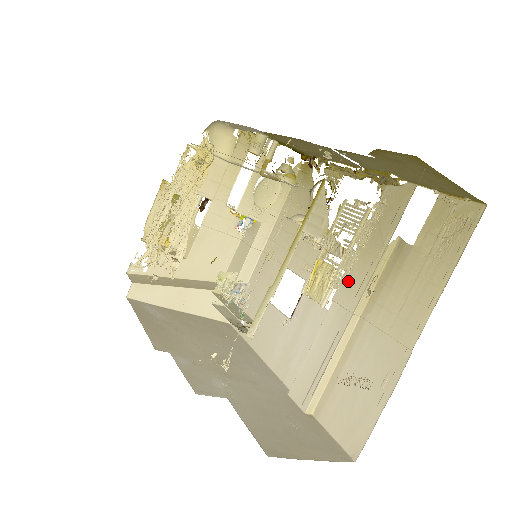
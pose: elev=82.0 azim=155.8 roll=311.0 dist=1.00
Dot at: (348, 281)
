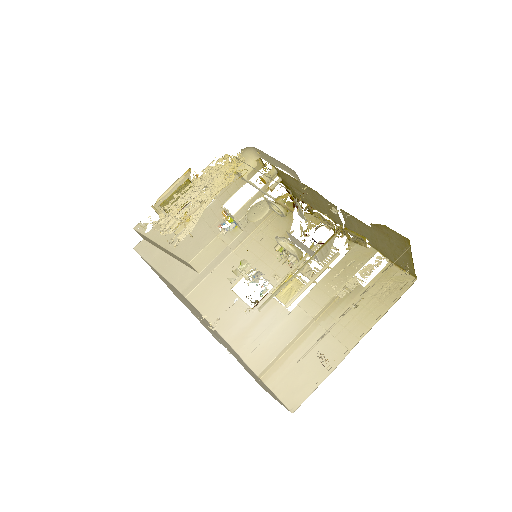
Dot at: (313, 295)
